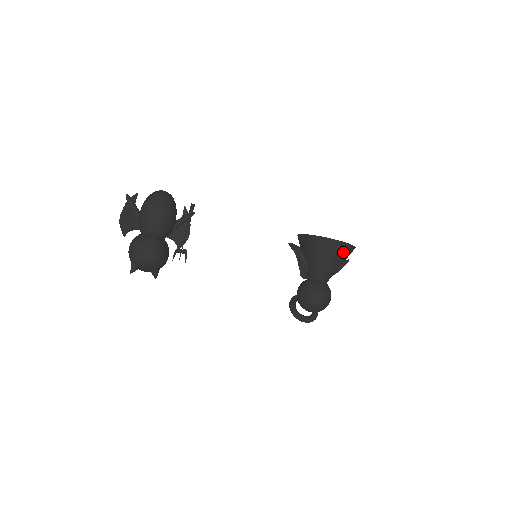
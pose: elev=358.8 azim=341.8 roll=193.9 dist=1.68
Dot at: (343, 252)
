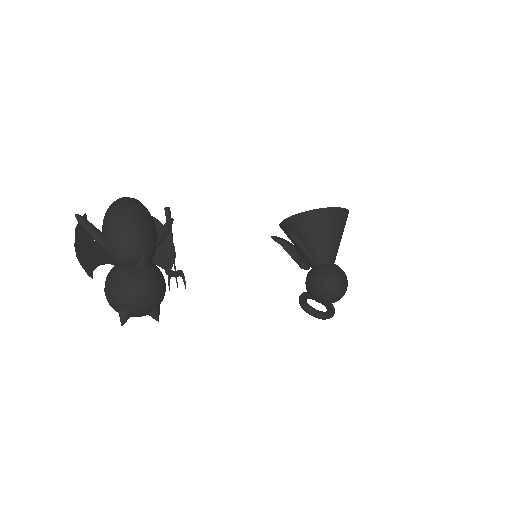
Dot at: (343, 221)
